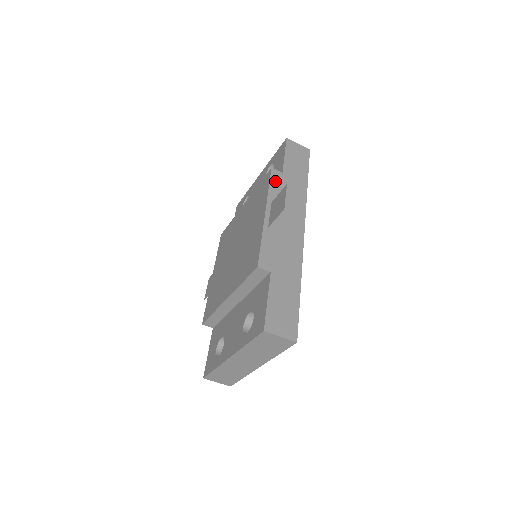
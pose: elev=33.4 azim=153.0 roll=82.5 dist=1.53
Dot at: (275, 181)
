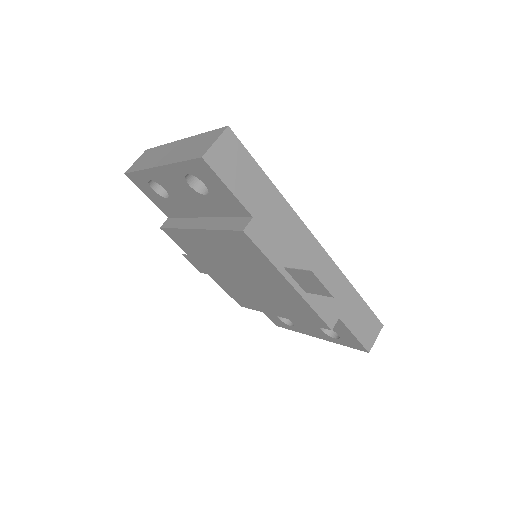
Dot at: (261, 240)
